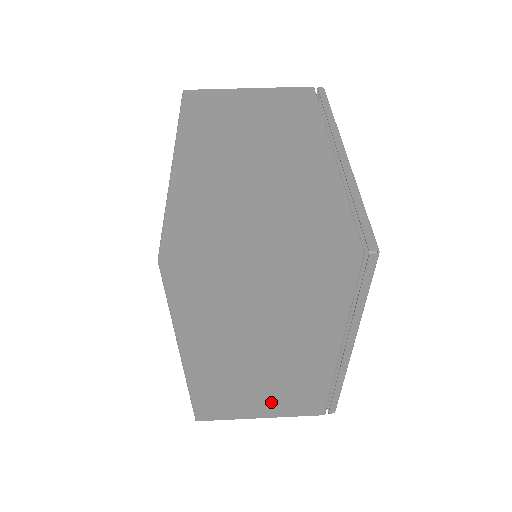
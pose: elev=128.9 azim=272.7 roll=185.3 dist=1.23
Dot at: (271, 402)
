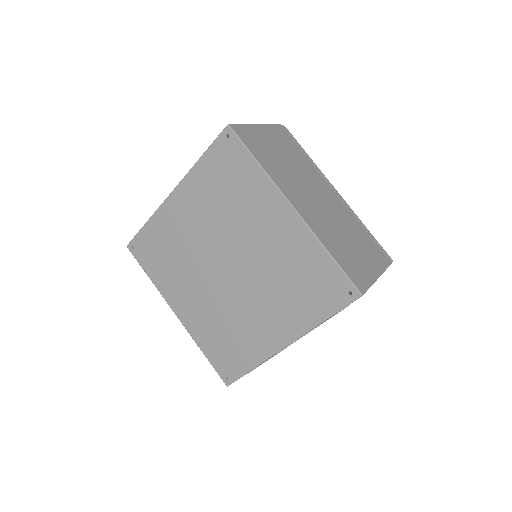
Dot at: (363, 252)
